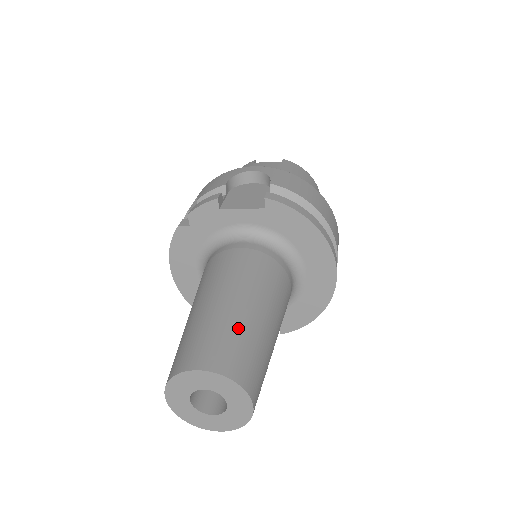
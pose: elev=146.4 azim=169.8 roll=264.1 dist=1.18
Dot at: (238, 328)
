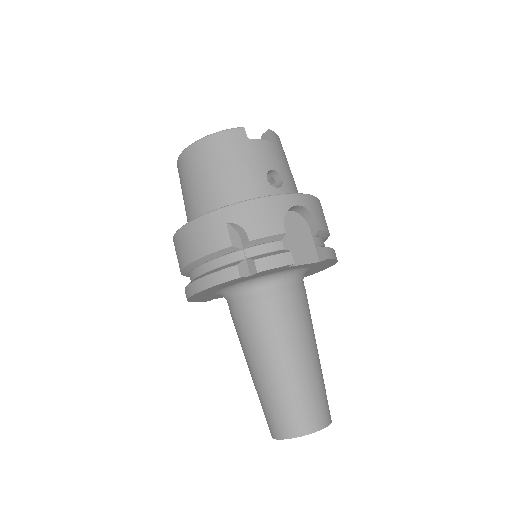
Dot at: (322, 381)
